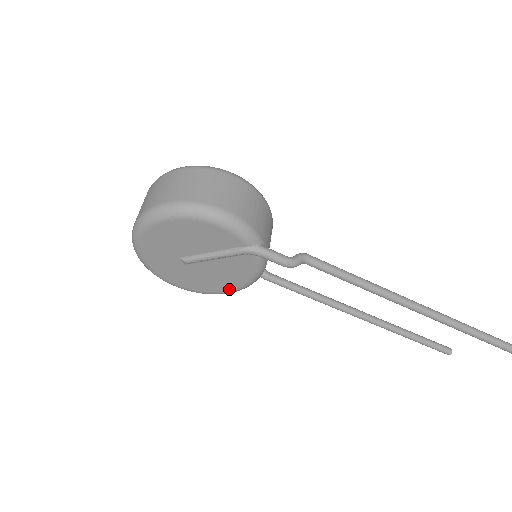
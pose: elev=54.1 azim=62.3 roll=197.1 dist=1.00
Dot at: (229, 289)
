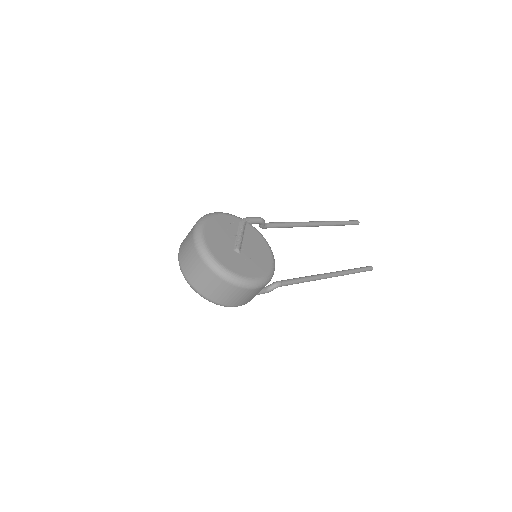
Dot at: occluded
